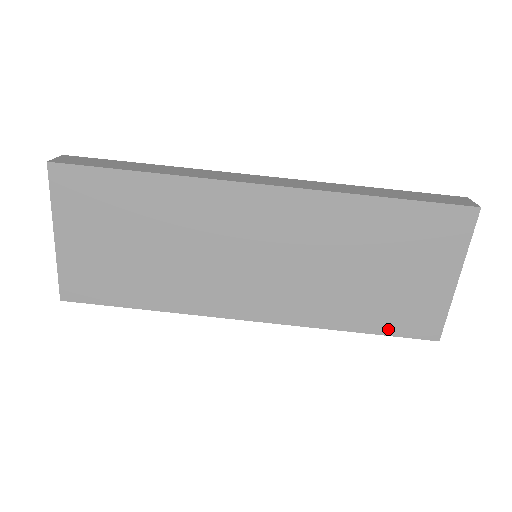
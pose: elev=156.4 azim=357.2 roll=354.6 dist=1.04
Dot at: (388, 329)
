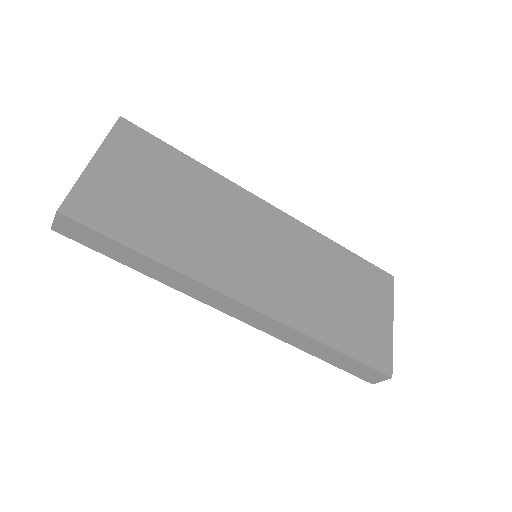
Dot at: (356, 353)
